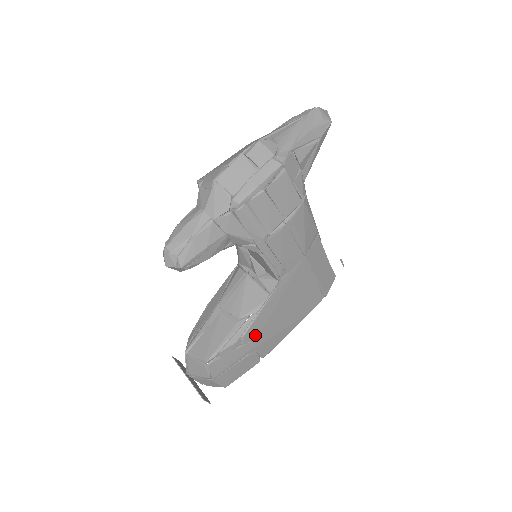
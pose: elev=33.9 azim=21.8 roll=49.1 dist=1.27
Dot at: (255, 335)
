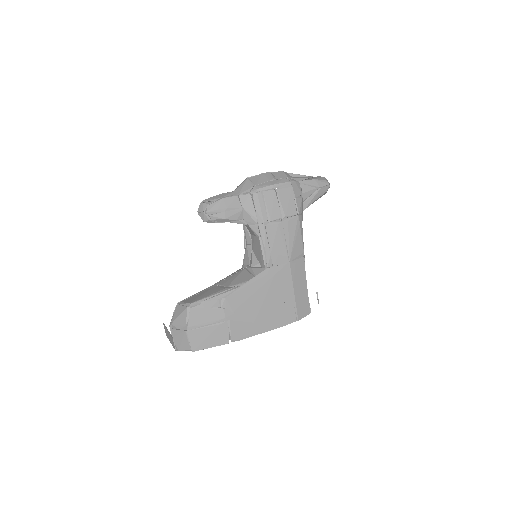
Dot at: (233, 306)
